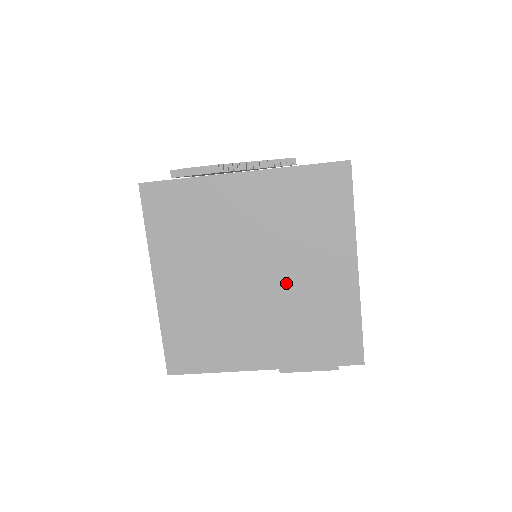
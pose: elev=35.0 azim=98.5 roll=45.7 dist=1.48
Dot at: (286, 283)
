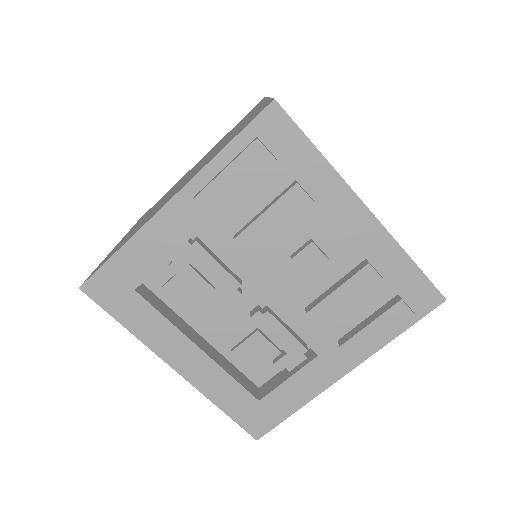
Dot at: occluded
